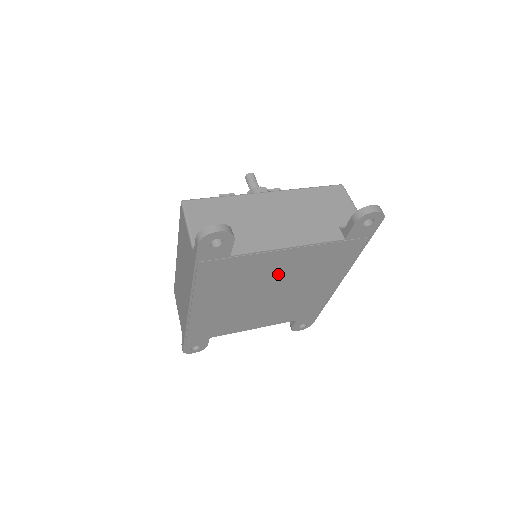
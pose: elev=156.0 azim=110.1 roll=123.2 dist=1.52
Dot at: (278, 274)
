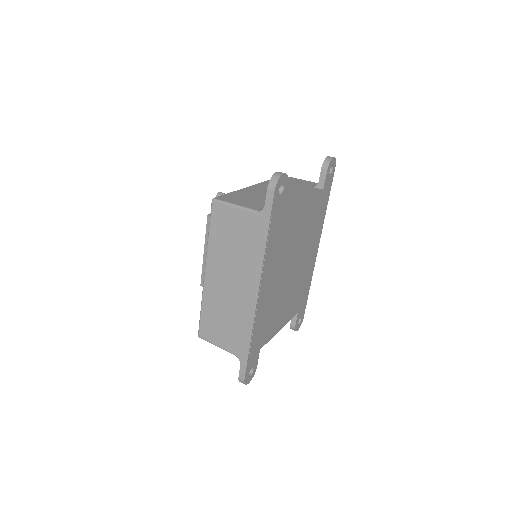
Dot at: (298, 237)
